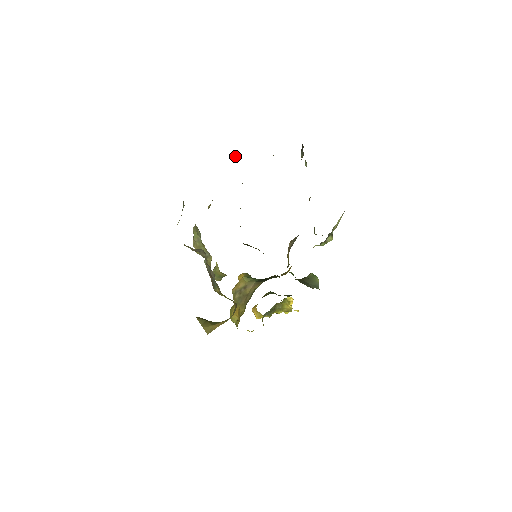
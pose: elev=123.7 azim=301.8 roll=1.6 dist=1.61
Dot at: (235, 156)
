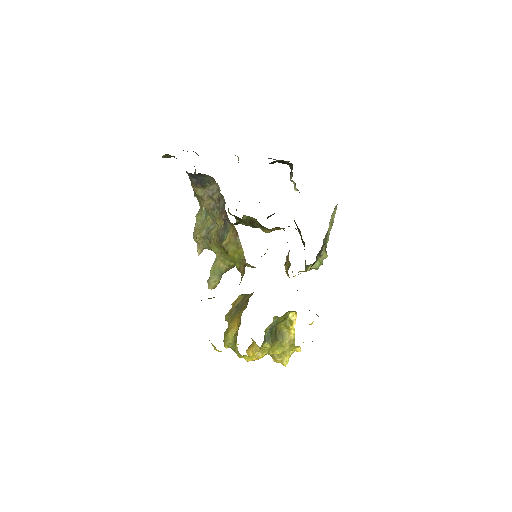
Dot at: occluded
